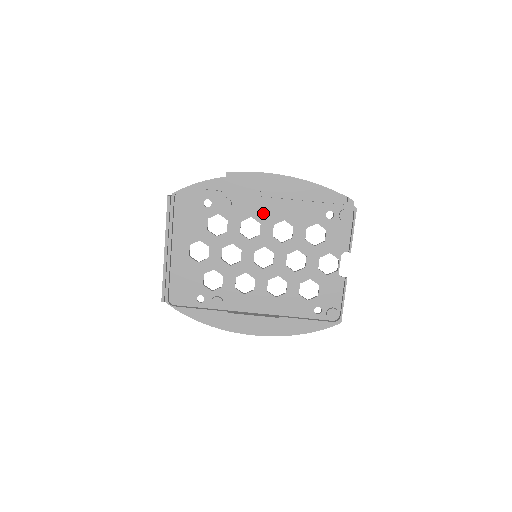
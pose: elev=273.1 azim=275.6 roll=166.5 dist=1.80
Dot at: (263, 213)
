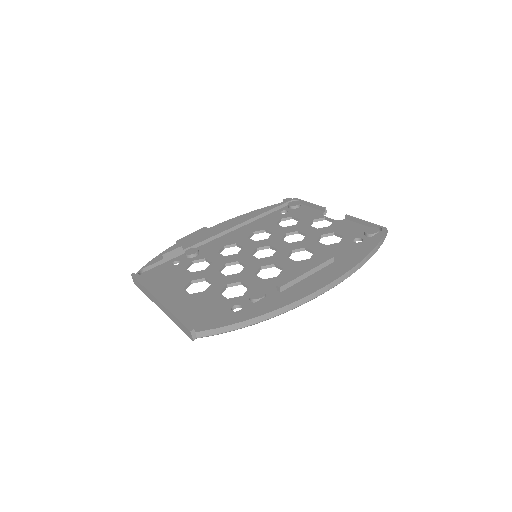
Dot at: (231, 239)
